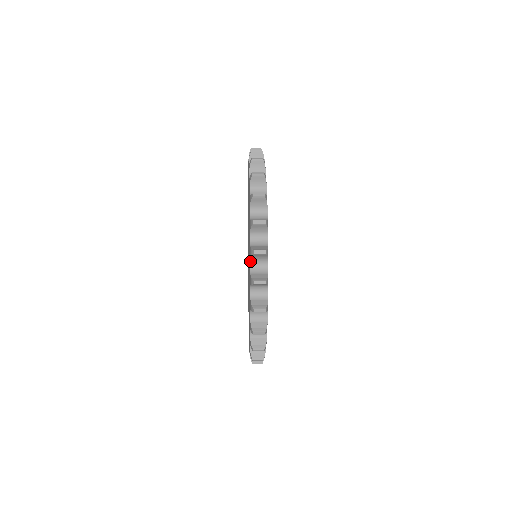
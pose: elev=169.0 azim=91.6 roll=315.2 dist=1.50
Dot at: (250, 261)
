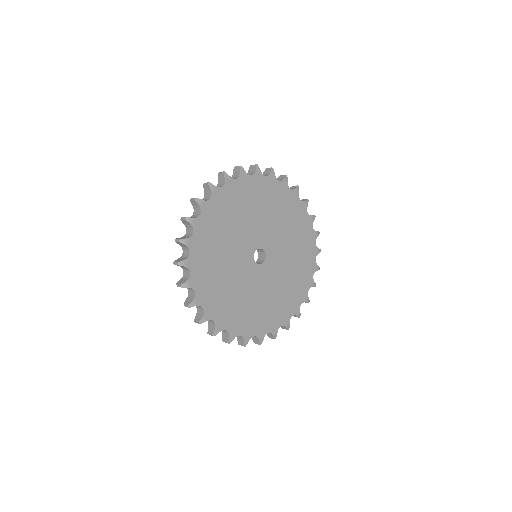
Dot at: occluded
